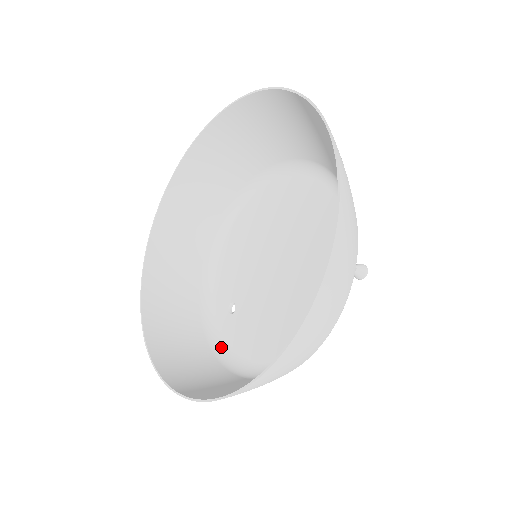
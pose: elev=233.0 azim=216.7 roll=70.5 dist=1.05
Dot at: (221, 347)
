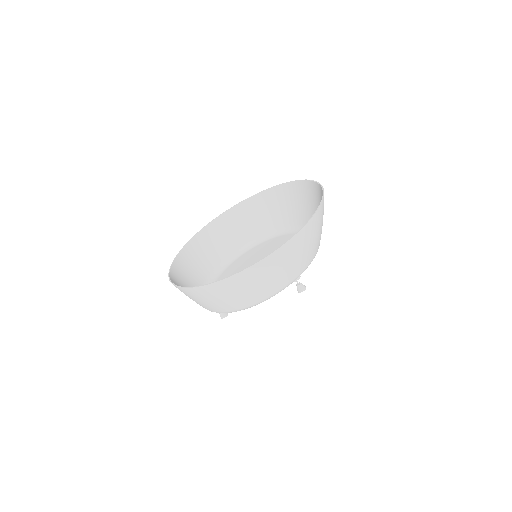
Dot at: occluded
